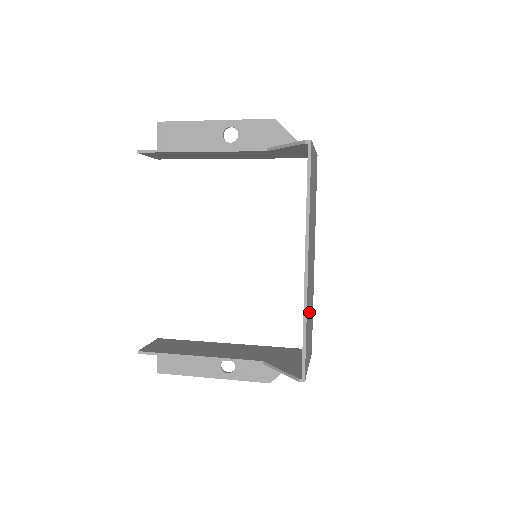
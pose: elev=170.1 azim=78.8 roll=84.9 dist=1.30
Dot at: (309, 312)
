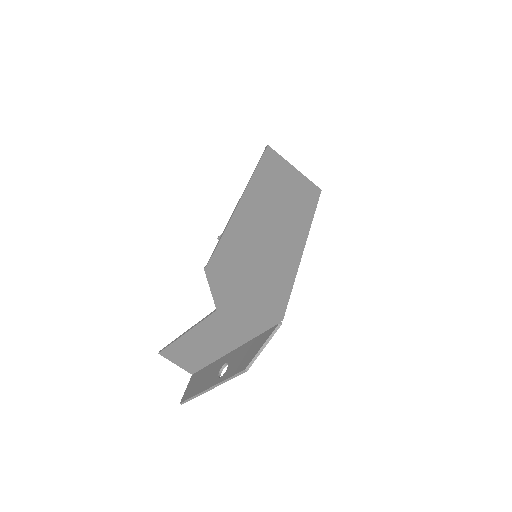
Dot at: (254, 246)
